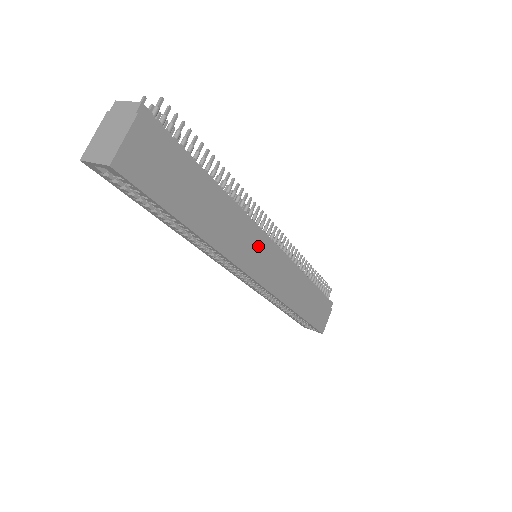
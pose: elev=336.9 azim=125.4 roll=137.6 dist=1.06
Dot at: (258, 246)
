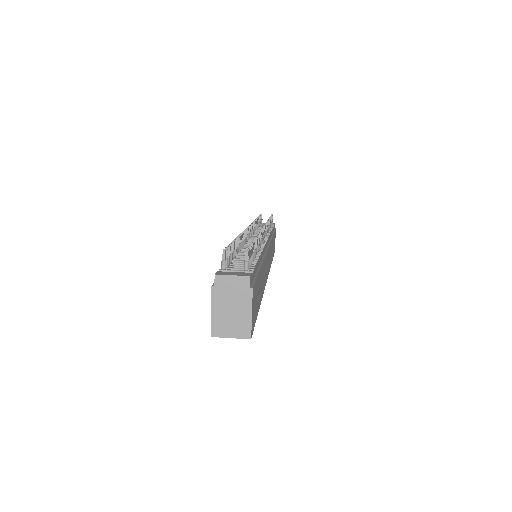
Dot at: (267, 257)
